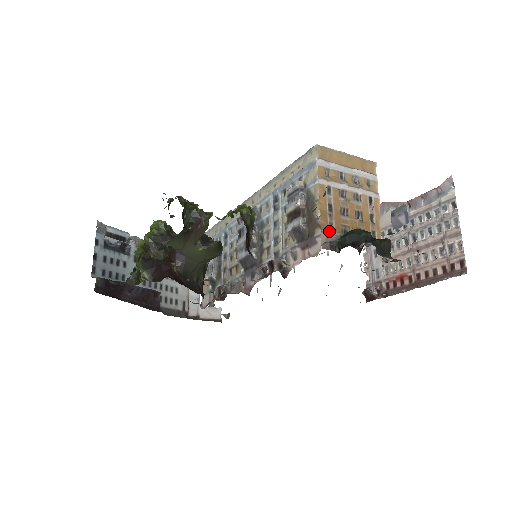
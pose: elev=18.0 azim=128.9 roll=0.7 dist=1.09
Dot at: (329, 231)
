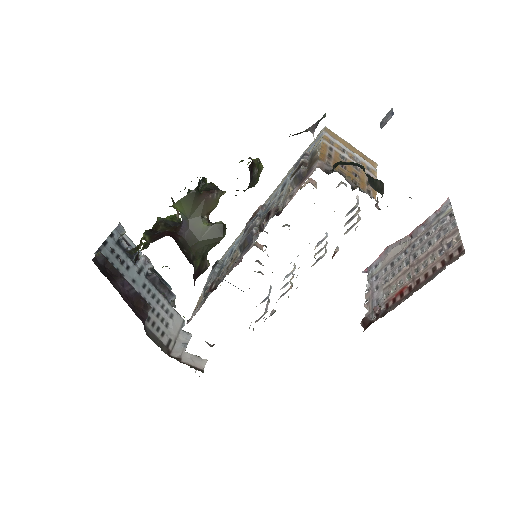
Dot at: (326, 164)
